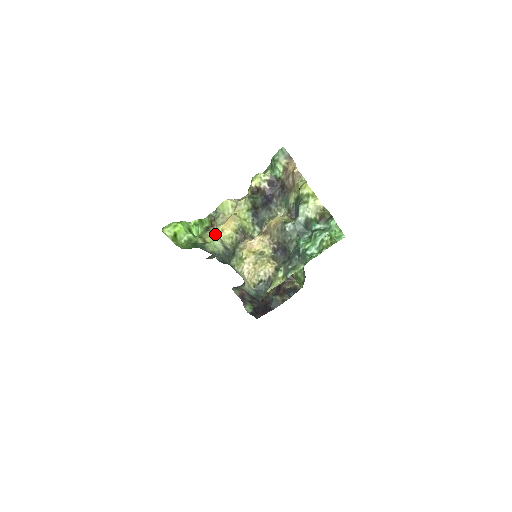
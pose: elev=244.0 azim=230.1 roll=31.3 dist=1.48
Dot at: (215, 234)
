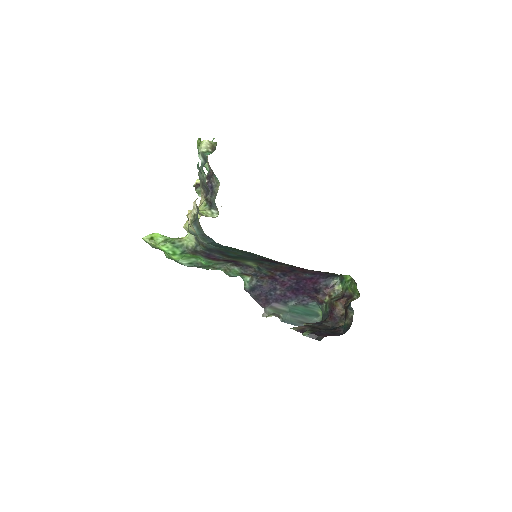
Dot at: (188, 232)
